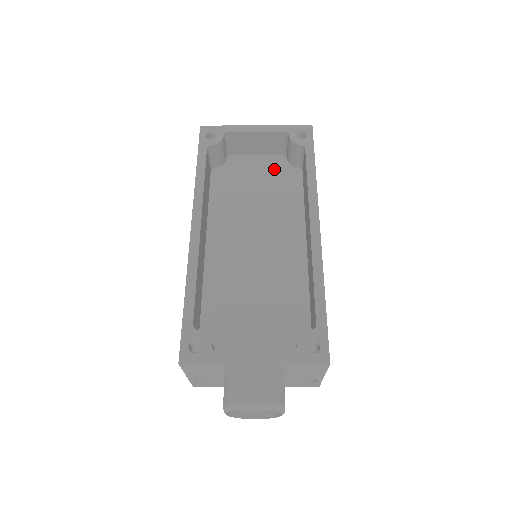
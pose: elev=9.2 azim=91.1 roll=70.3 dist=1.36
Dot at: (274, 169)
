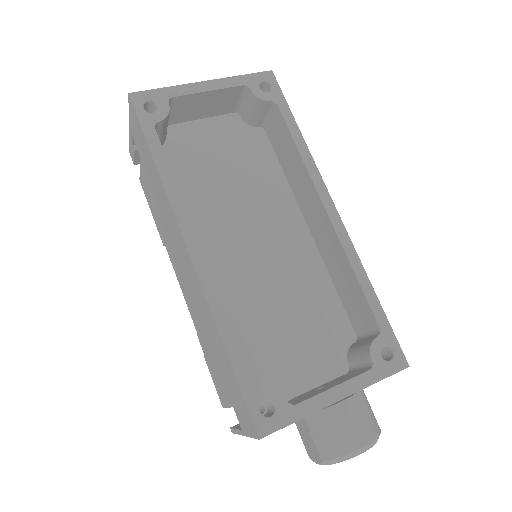
Dot at: (232, 135)
